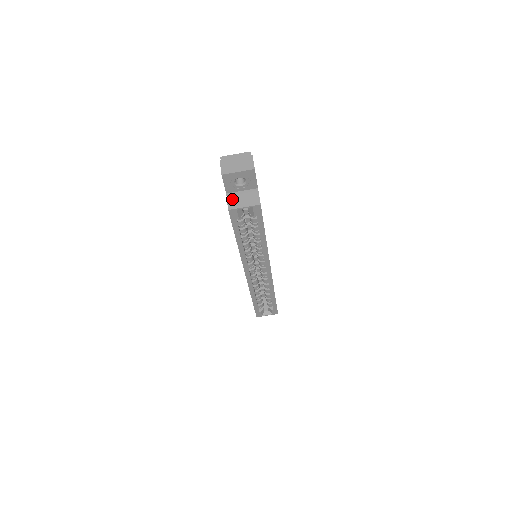
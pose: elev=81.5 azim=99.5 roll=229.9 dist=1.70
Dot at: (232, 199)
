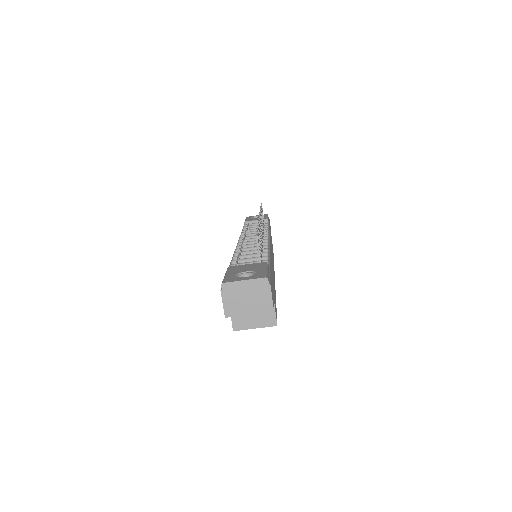
Dot at: occluded
